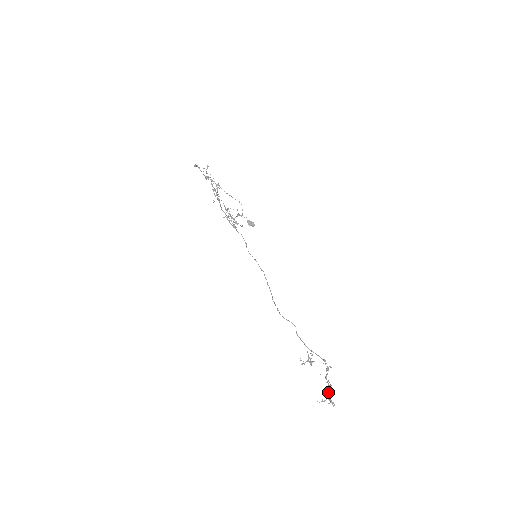
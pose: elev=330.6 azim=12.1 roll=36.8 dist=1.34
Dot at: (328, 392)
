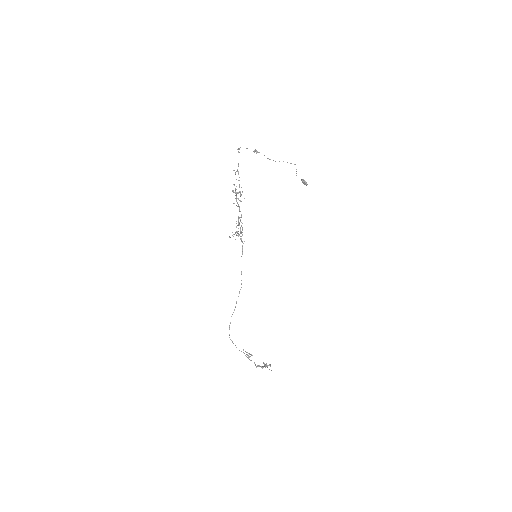
Dot at: (265, 365)
